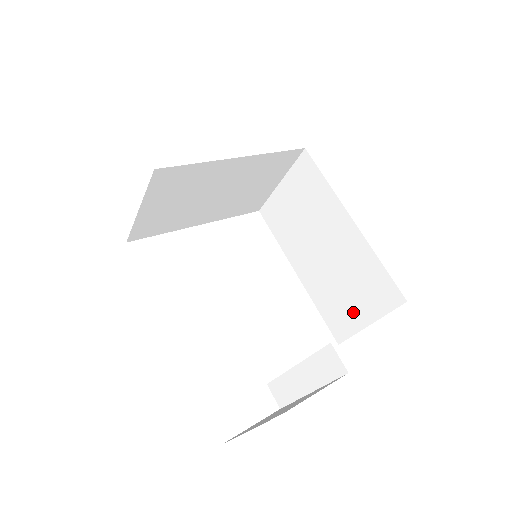
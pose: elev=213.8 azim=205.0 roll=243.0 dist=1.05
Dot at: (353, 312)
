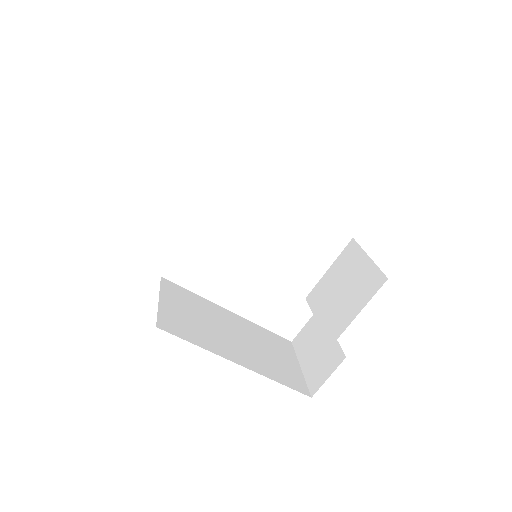
Dot at: occluded
